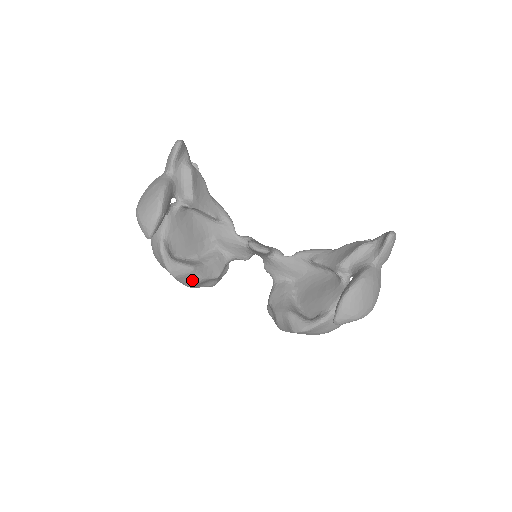
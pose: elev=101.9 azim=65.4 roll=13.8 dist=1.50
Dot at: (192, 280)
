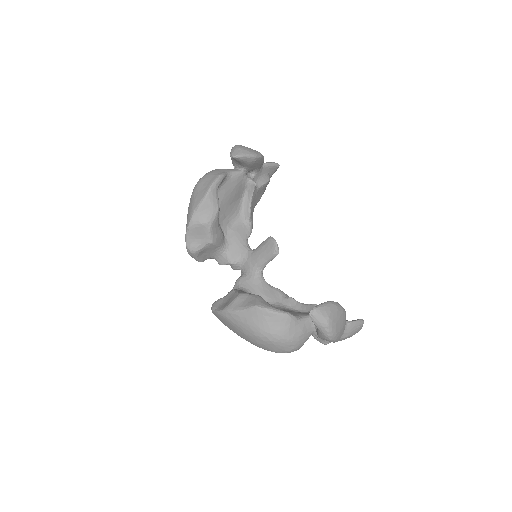
Dot at: (205, 216)
